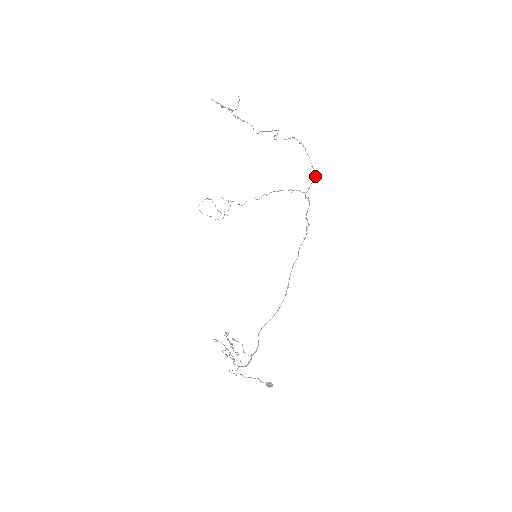
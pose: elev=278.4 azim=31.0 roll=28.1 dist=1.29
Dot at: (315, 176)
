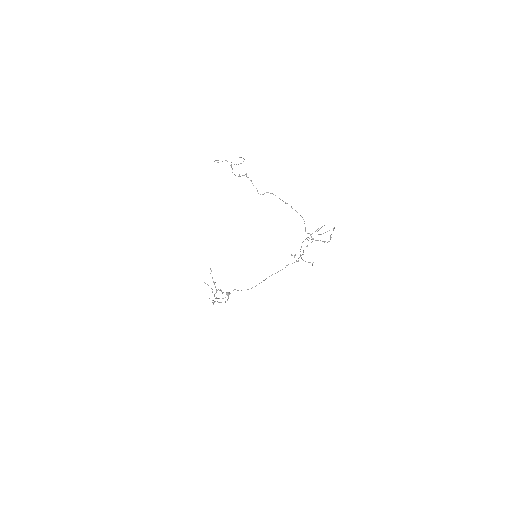
Dot at: occluded
